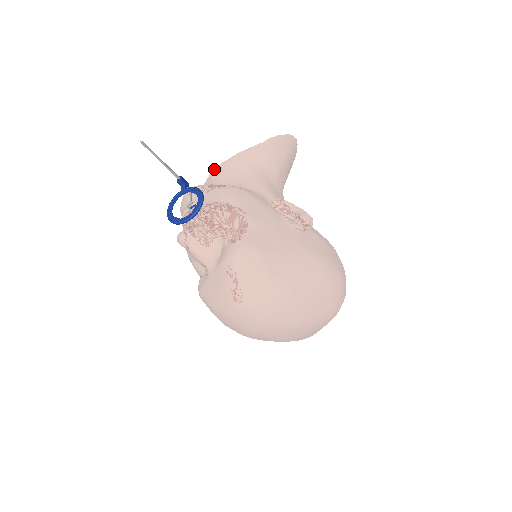
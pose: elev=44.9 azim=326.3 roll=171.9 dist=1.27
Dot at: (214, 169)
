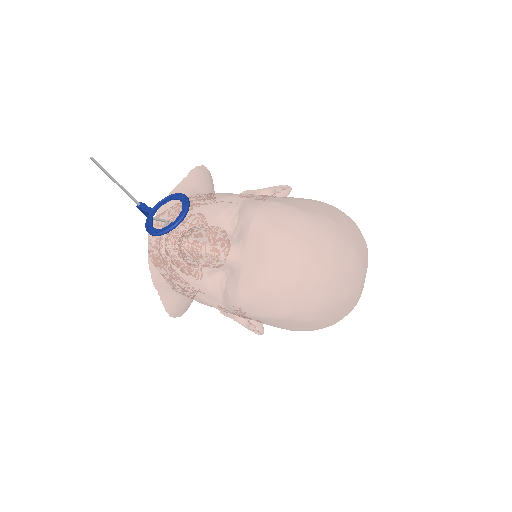
Dot at: occluded
